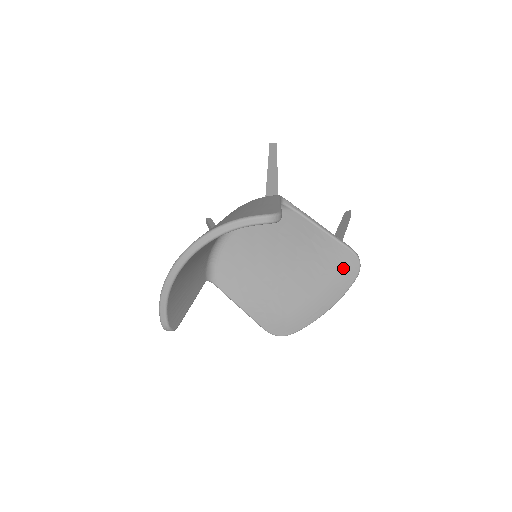
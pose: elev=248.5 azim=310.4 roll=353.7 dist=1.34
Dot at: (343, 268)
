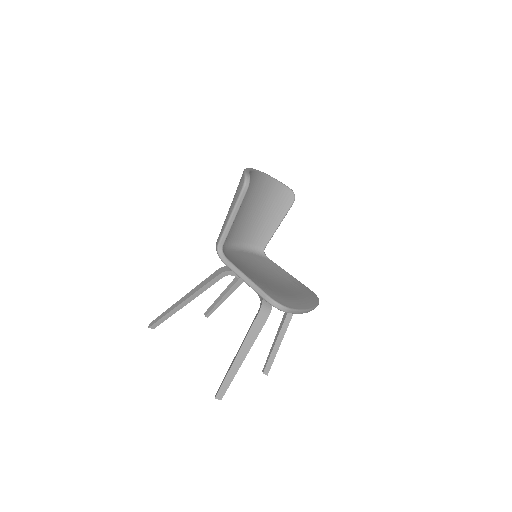
Dot at: (309, 293)
